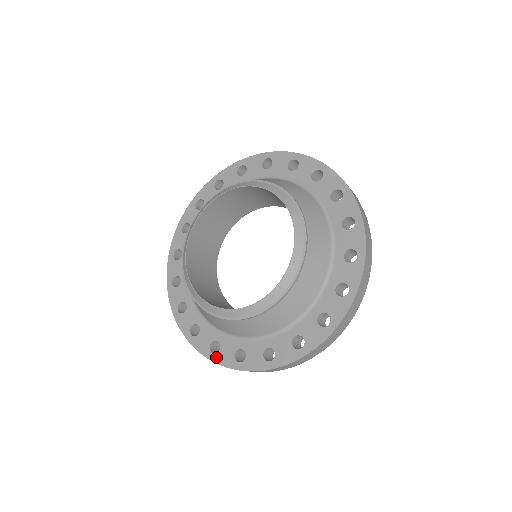
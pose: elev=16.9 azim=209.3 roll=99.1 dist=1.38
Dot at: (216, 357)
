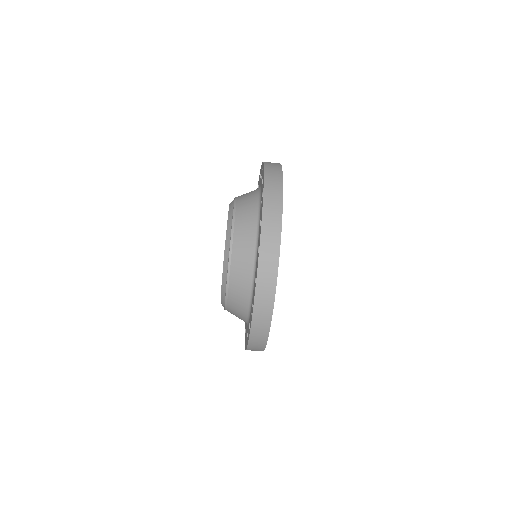
Dot at: (259, 246)
